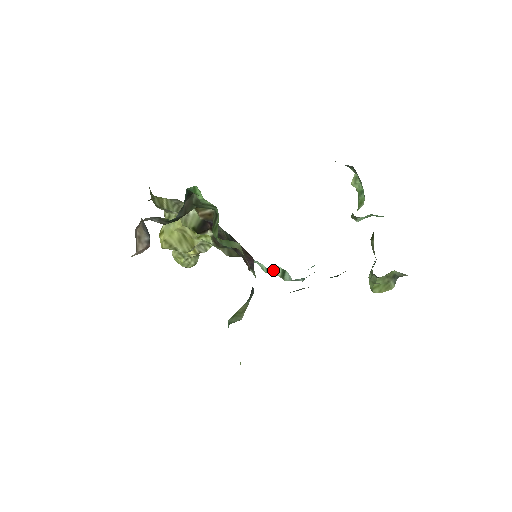
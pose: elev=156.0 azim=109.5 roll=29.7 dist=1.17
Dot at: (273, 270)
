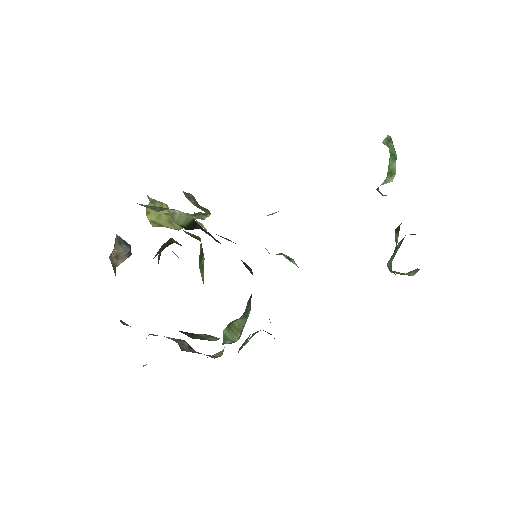
Dot at: (278, 254)
